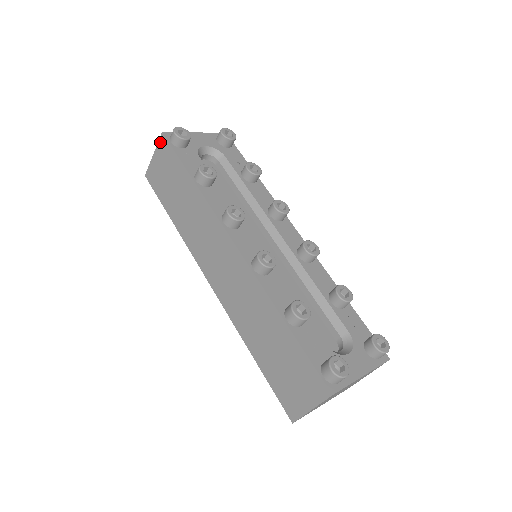
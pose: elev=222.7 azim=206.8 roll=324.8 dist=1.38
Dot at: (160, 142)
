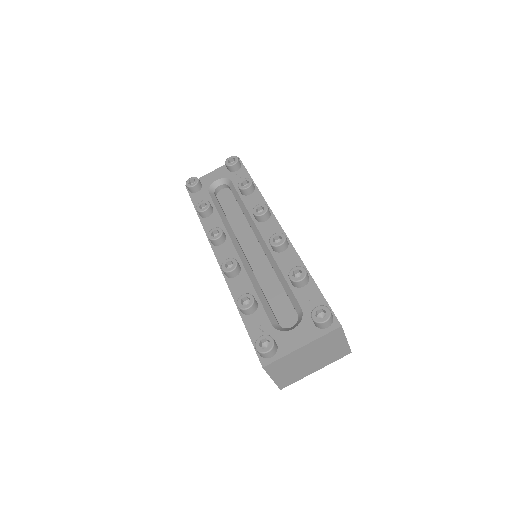
Dot at: occluded
